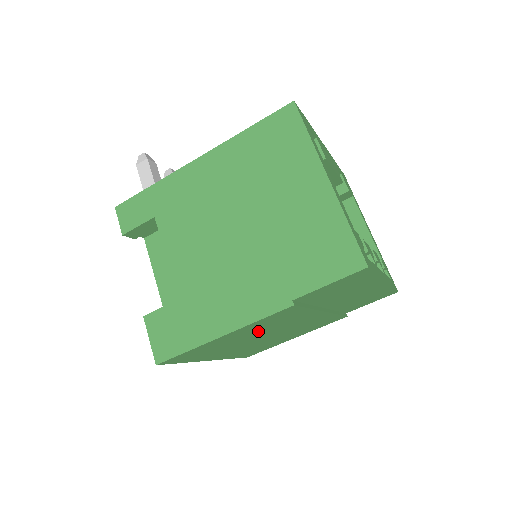
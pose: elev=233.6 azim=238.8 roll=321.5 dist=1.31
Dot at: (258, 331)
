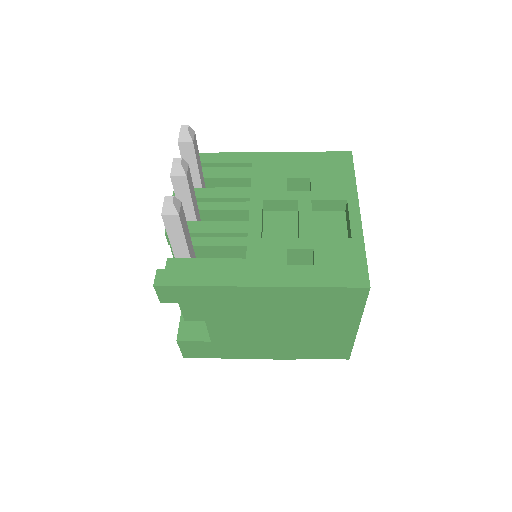
Dot at: occluded
